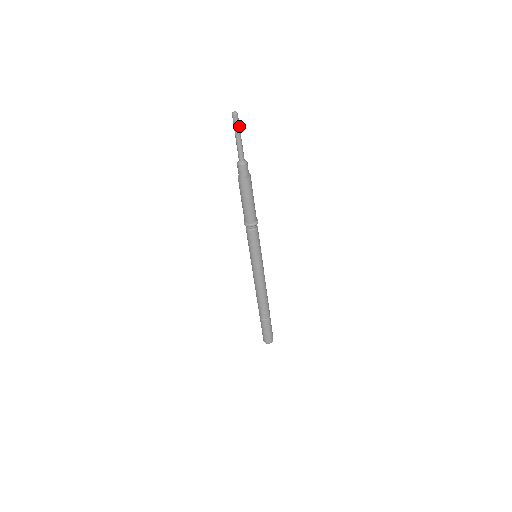
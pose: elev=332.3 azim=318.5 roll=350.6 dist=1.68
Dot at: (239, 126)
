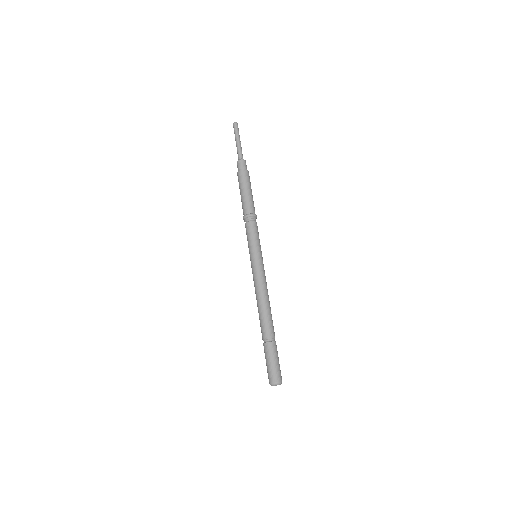
Dot at: (238, 132)
